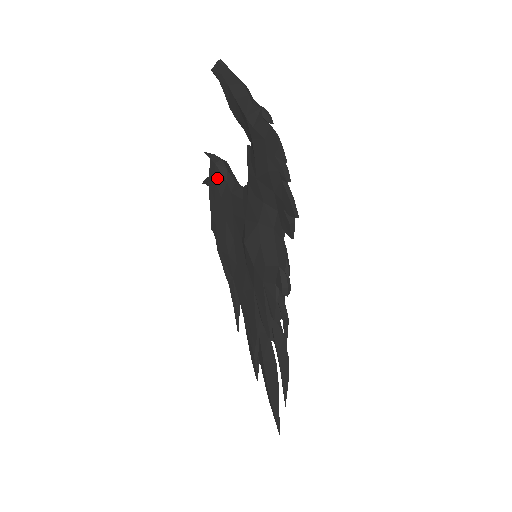
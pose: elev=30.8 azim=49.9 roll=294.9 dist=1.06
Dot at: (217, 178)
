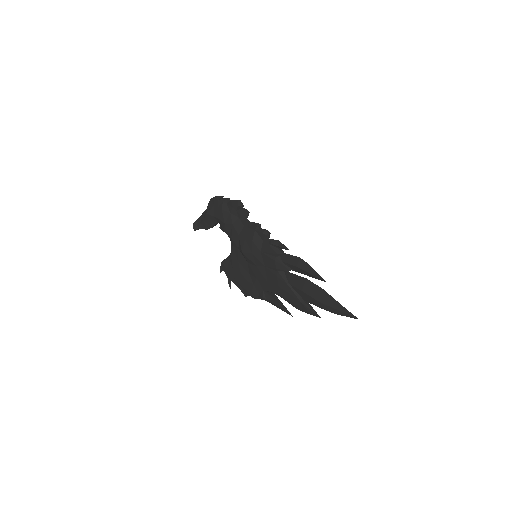
Dot at: (226, 266)
